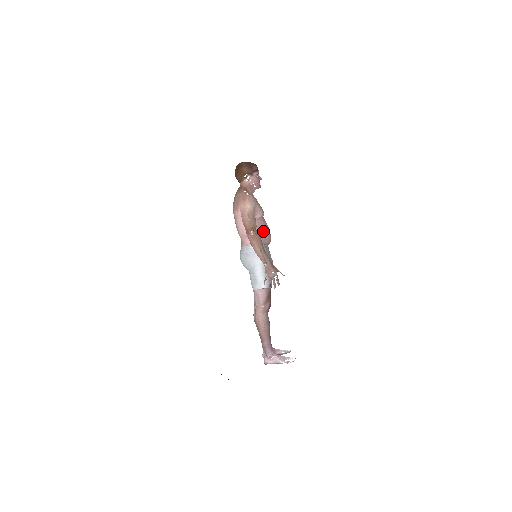
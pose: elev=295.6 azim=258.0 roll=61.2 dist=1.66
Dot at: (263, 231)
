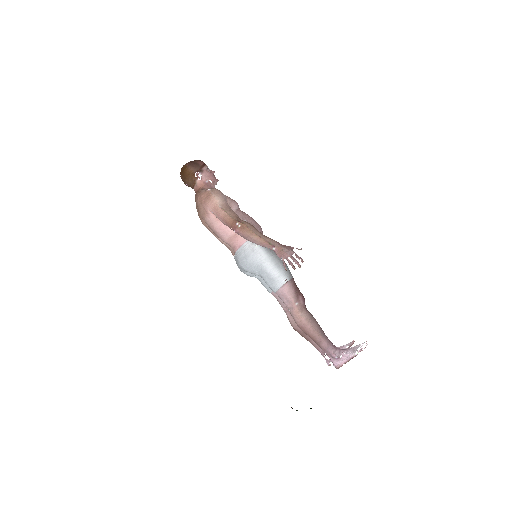
Dot at: (248, 222)
